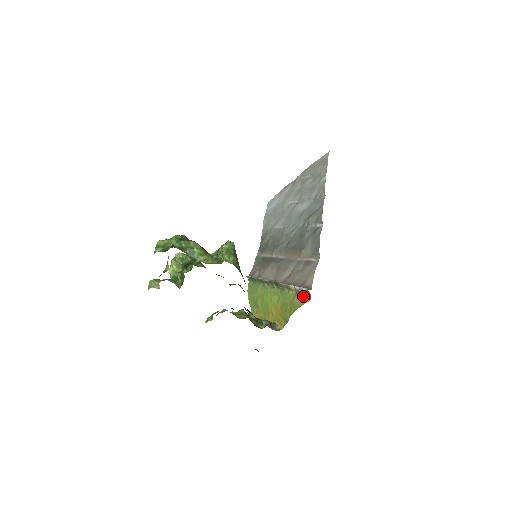
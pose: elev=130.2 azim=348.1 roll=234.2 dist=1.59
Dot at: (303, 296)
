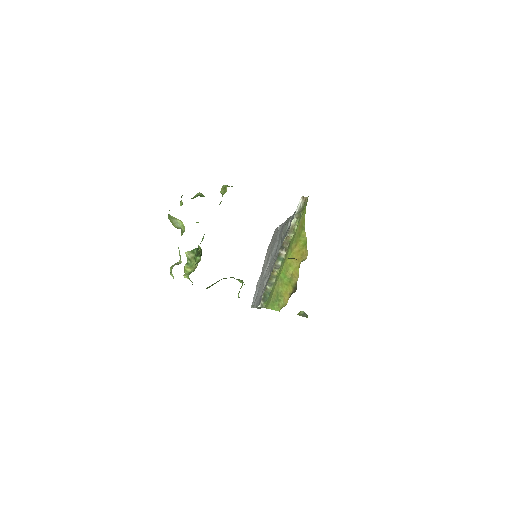
Dot at: (303, 207)
